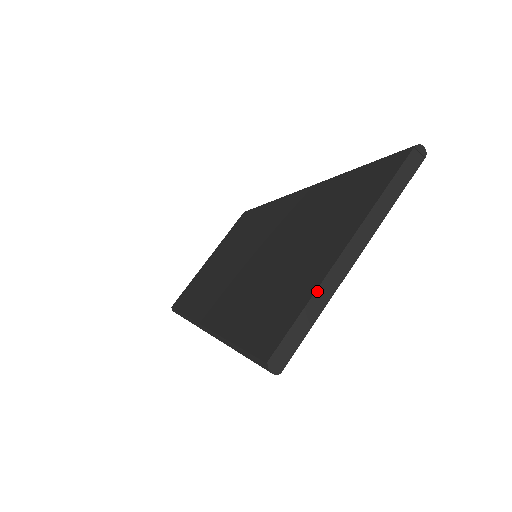
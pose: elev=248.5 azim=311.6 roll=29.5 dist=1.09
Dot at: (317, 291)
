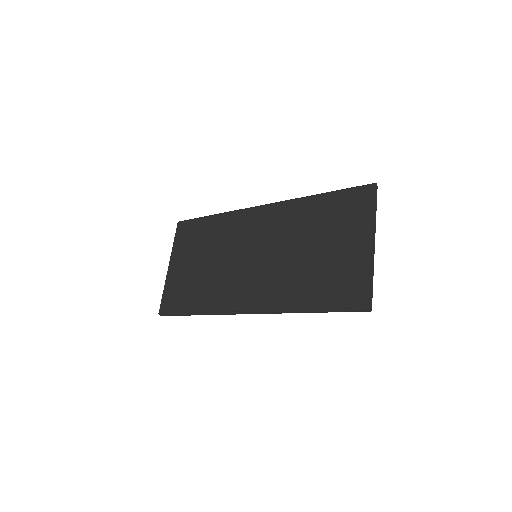
Dot at: (371, 268)
